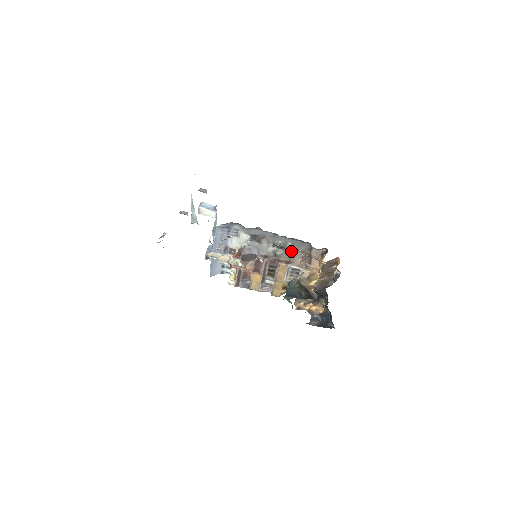
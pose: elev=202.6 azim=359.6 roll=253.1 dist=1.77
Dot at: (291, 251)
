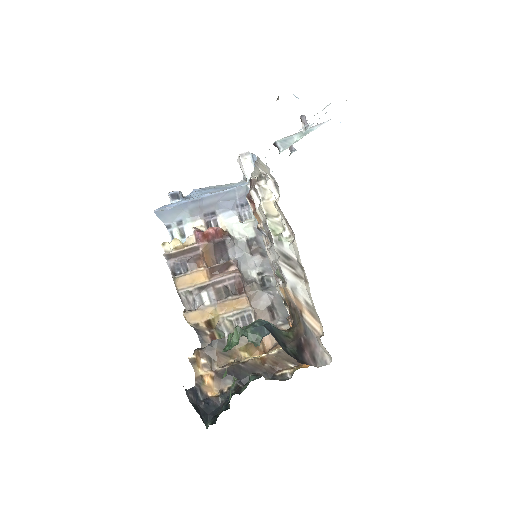
Dot at: (267, 300)
